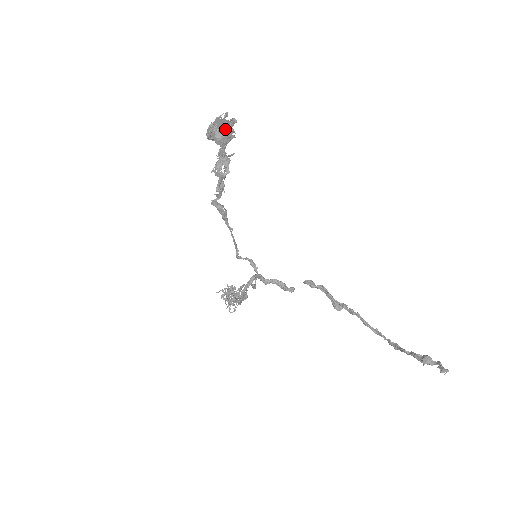
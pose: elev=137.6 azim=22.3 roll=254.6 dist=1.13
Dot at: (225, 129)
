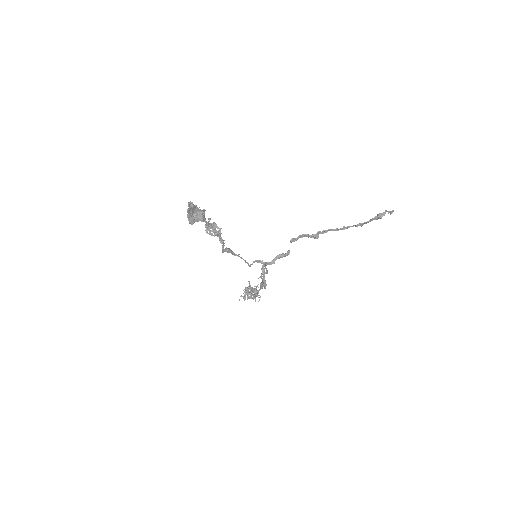
Dot at: (198, 211)
